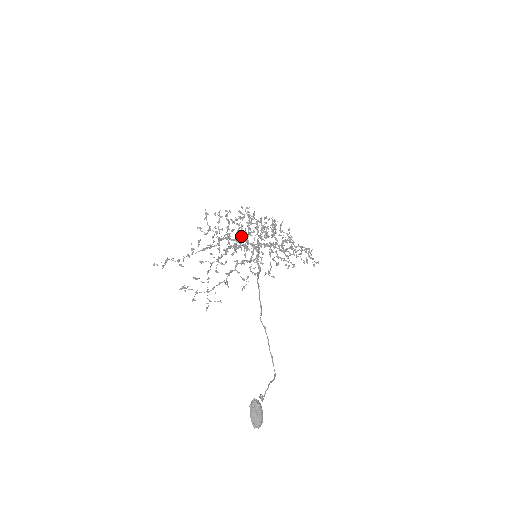
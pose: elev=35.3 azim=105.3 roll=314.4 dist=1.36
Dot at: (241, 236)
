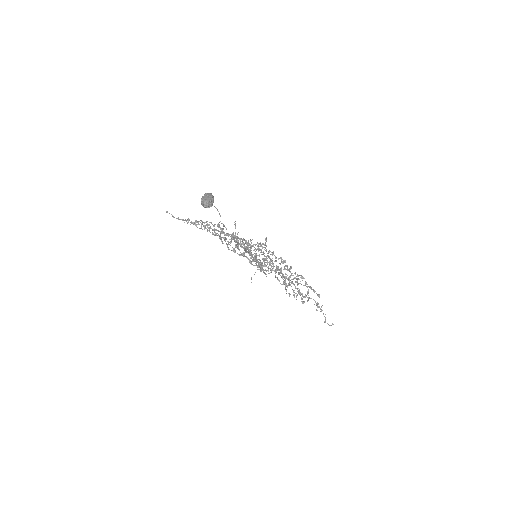
Dot at: occluded
